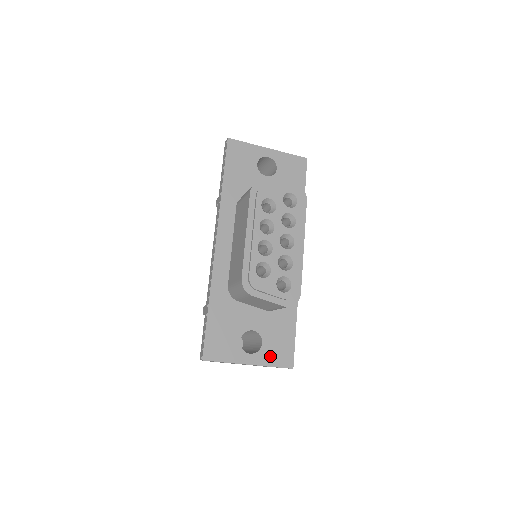
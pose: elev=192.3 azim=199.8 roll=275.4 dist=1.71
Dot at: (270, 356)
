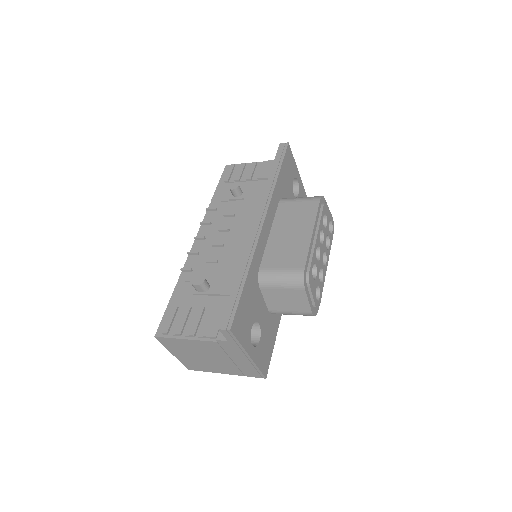
Dot at: (260, 356)
